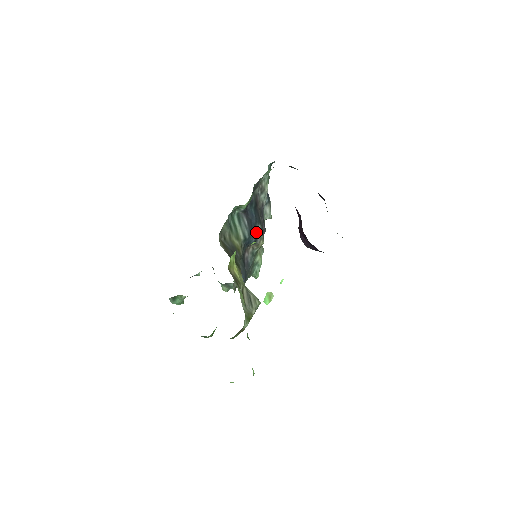
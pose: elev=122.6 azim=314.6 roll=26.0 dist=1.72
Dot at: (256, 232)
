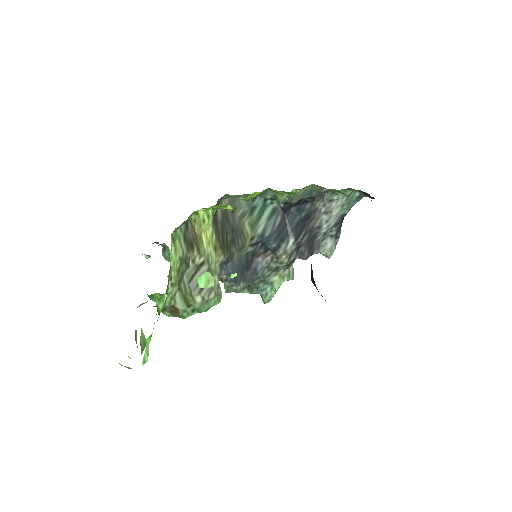
Dot at: (283, 241)
